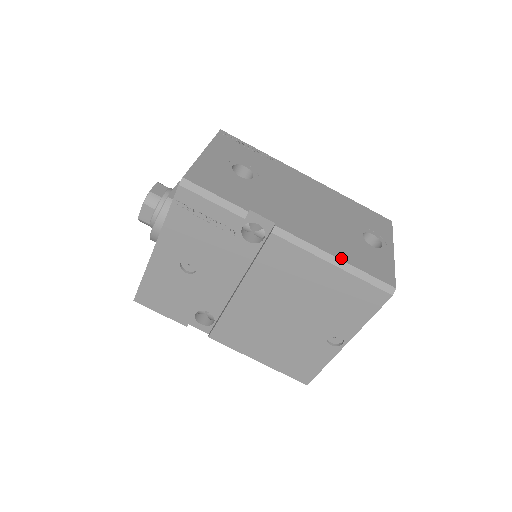
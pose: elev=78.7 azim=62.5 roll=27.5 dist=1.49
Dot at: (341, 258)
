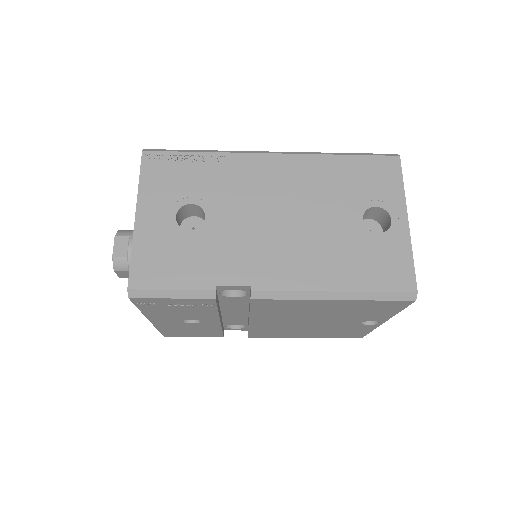
Dot at: (341, 289)
